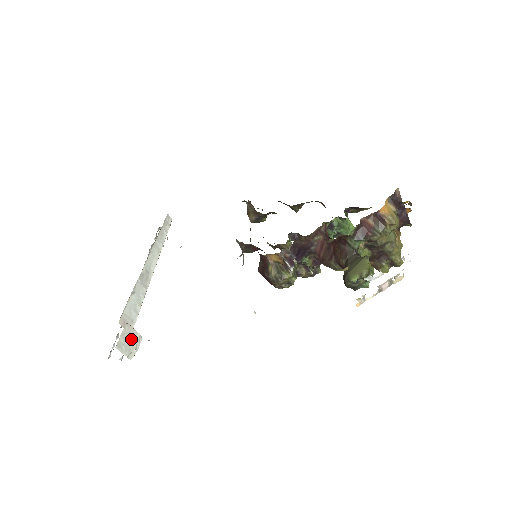
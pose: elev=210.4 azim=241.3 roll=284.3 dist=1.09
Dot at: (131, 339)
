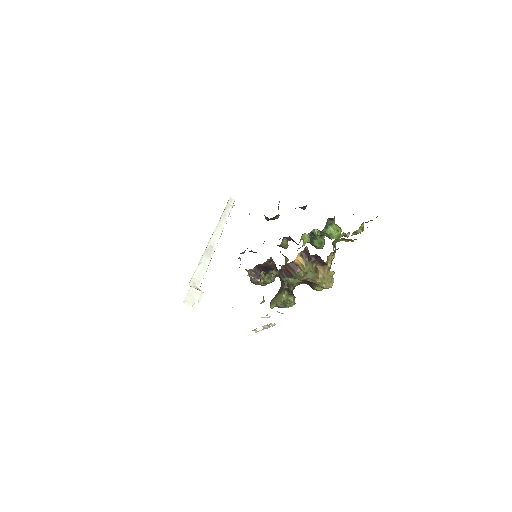
Dot at: (195, 296)
